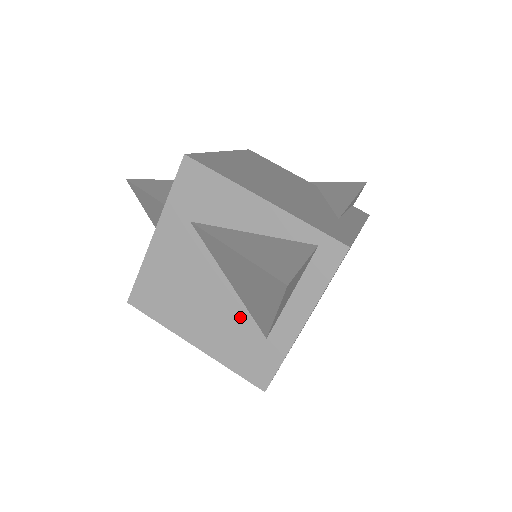
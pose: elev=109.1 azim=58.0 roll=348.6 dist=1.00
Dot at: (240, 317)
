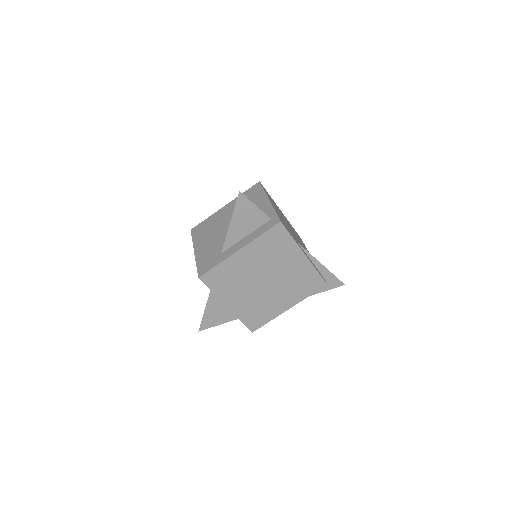
Dot at: (221, 242)
